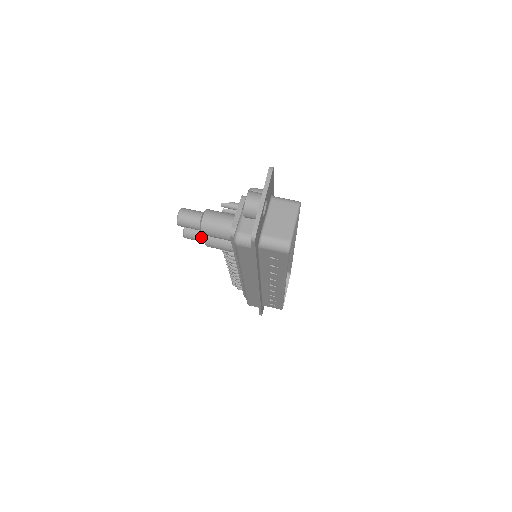
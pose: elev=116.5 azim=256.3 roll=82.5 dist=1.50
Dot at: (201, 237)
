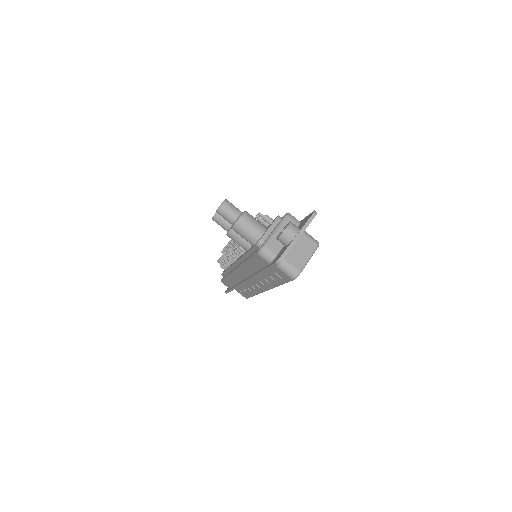
Dot at: (227, 226)
